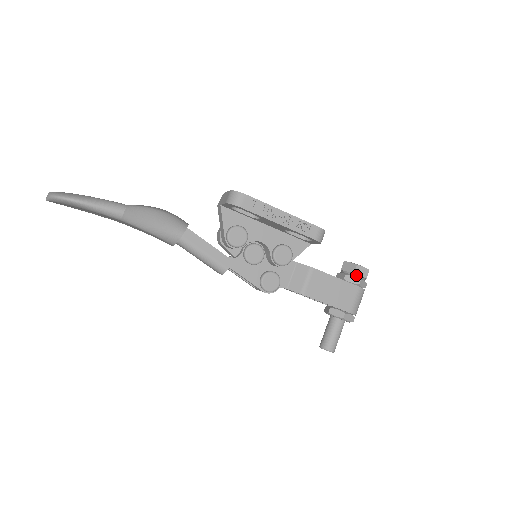
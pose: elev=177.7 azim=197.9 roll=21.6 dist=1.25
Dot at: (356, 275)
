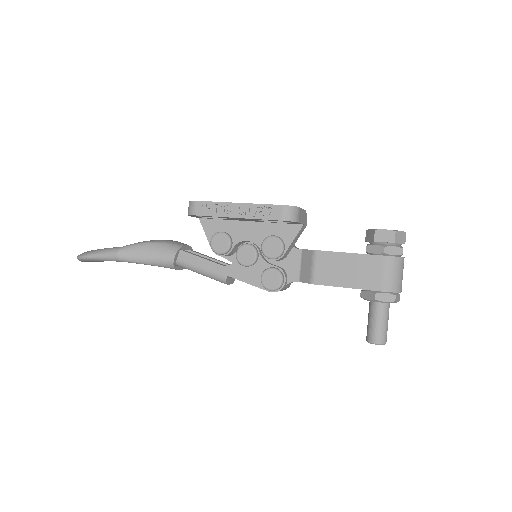
Dot at: (379, 242)
